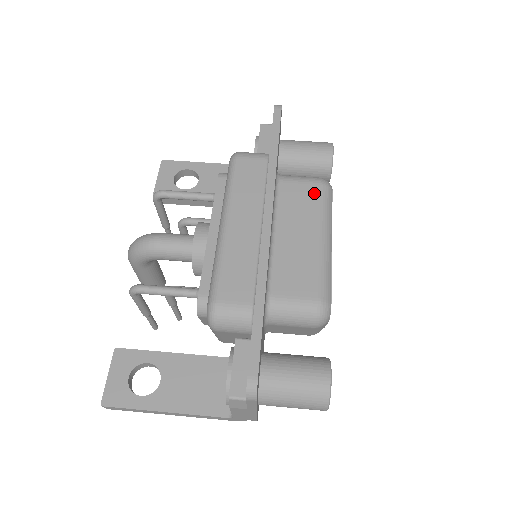
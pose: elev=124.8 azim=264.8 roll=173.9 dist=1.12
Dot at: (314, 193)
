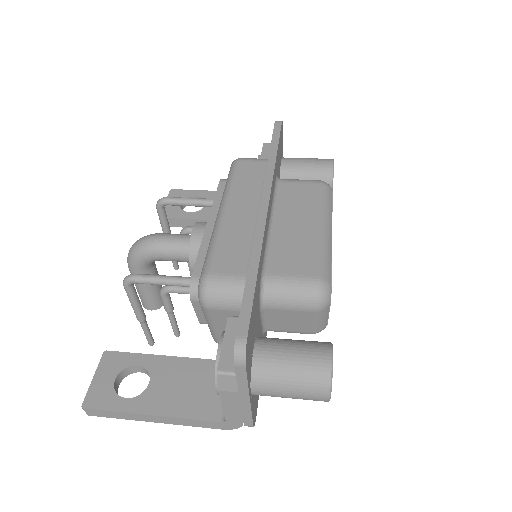
Dot at: (313, 190)
